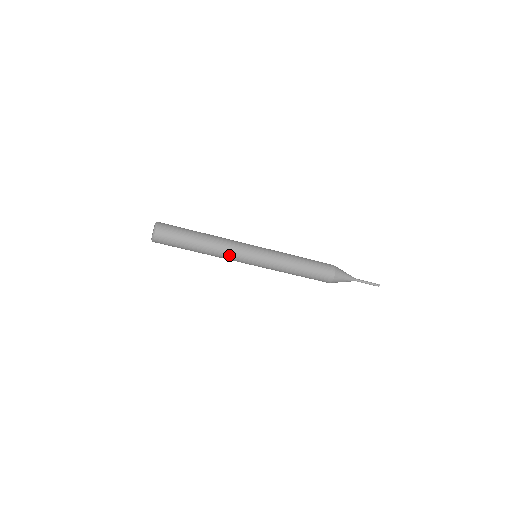
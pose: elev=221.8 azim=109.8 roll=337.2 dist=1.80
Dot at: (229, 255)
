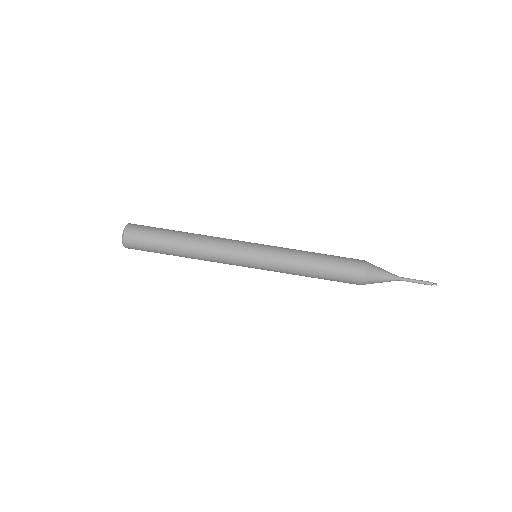
Dot at: (219, 247)
